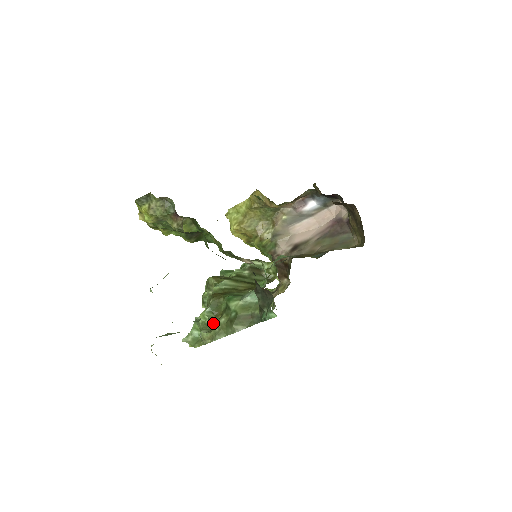
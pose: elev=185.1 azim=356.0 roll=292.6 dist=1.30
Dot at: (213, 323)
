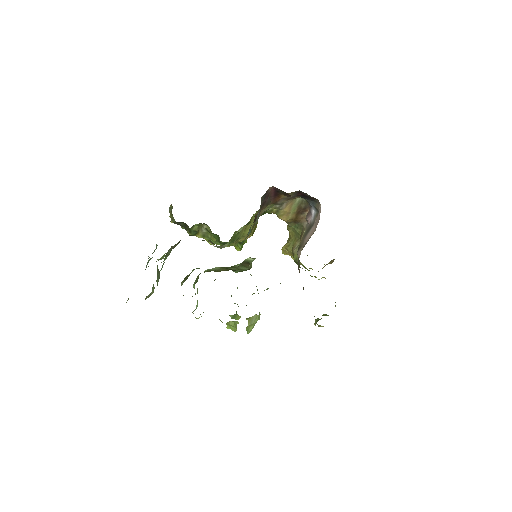
Dot at: occluded
